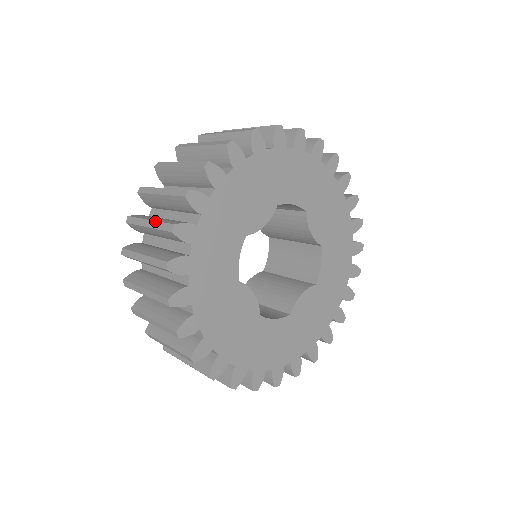
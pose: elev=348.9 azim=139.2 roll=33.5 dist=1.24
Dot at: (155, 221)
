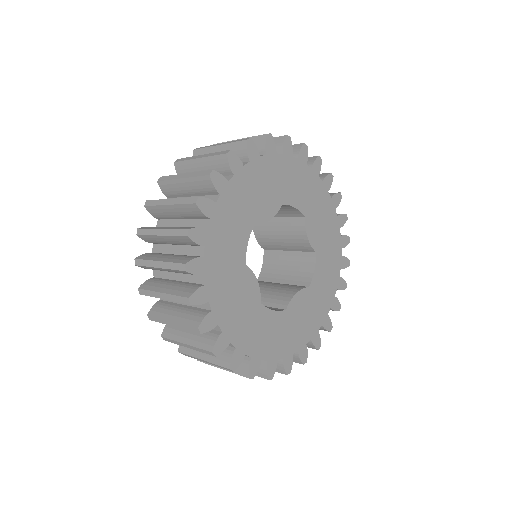
Dot at: (177, 198)
